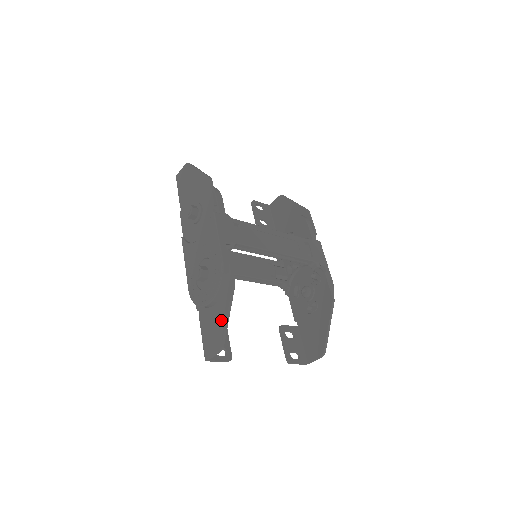
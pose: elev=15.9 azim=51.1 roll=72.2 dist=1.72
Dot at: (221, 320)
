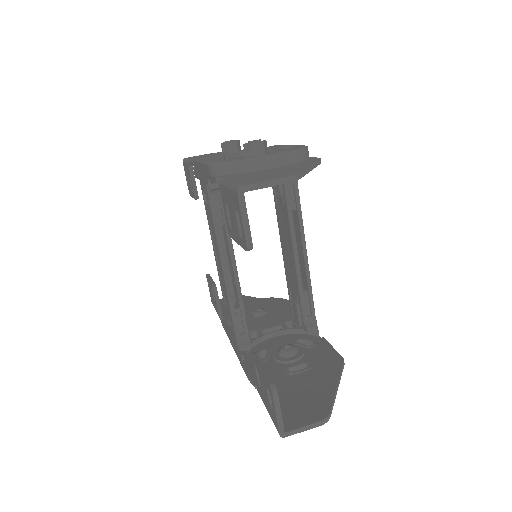
Dot at: (294, 168)
